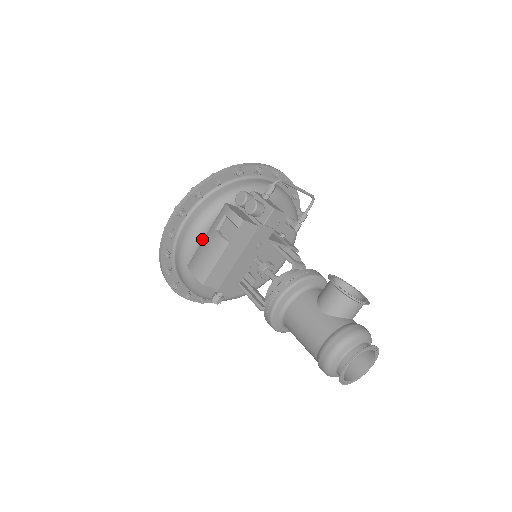
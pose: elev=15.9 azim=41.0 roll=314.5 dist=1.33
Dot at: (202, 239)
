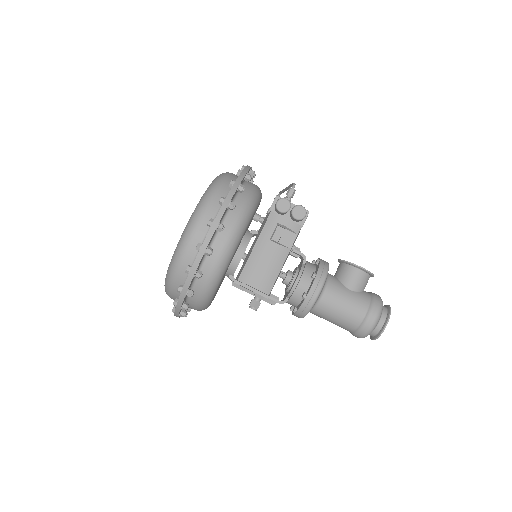
Dot at: (235, 250)
